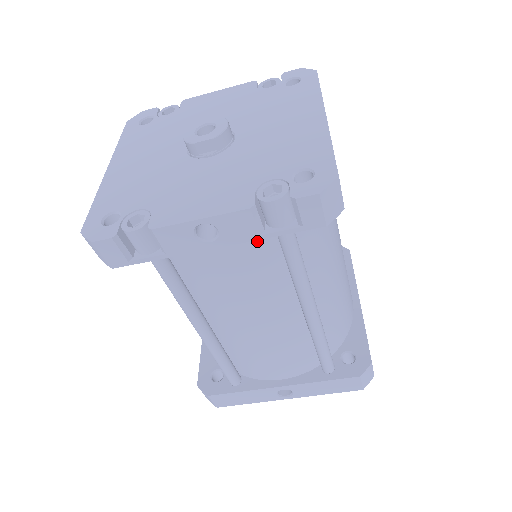
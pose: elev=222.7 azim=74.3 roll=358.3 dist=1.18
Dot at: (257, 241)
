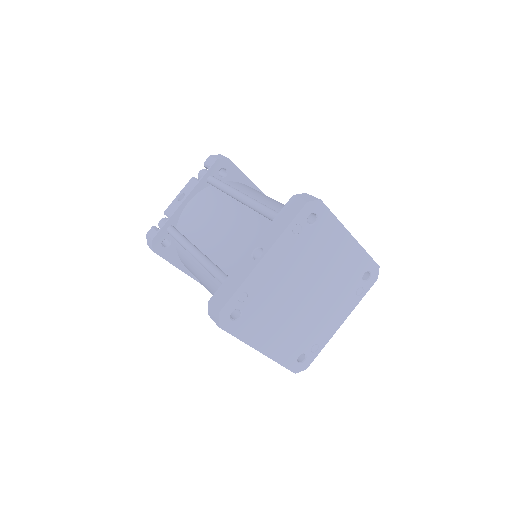
Dot at: (205, 192)
